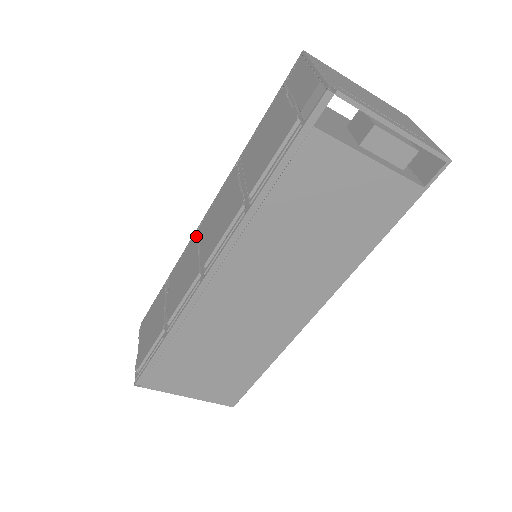
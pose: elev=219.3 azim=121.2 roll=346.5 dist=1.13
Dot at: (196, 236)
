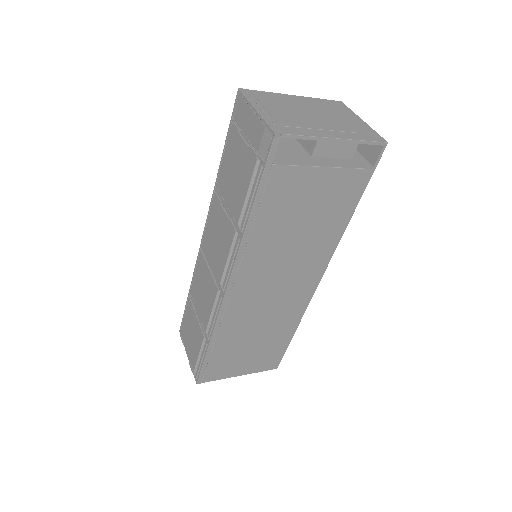
Dot at: (201, 256)
